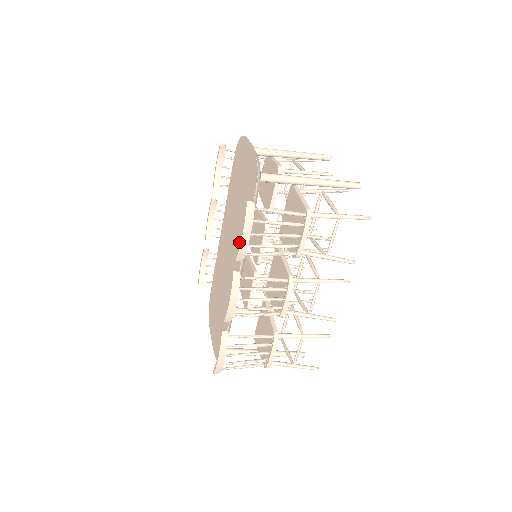
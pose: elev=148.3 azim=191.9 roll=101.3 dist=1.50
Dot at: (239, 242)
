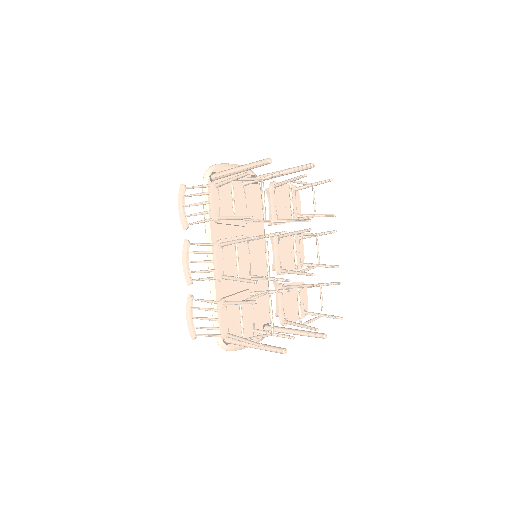
Dot at: (217, 232)
